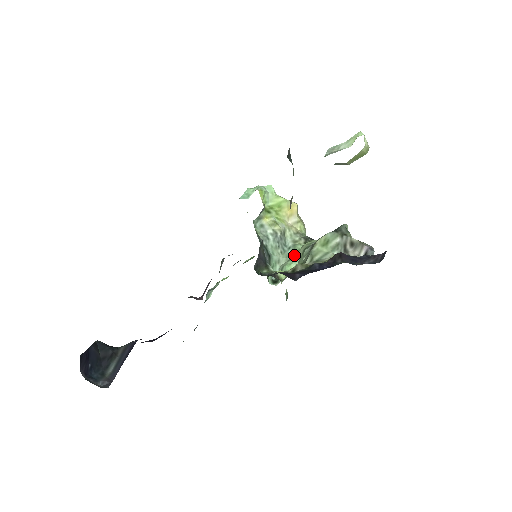
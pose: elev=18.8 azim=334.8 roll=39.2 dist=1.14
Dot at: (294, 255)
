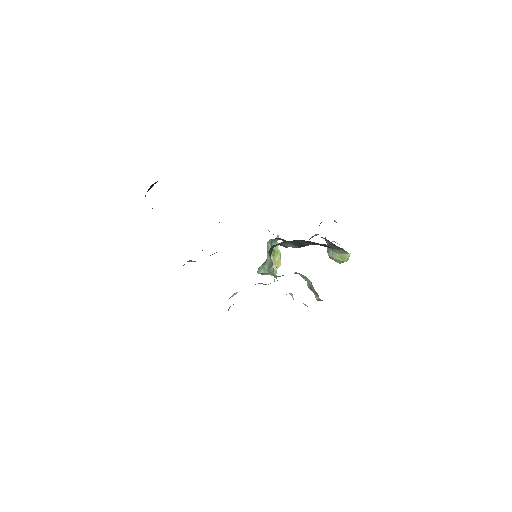
Dot at: occluded
